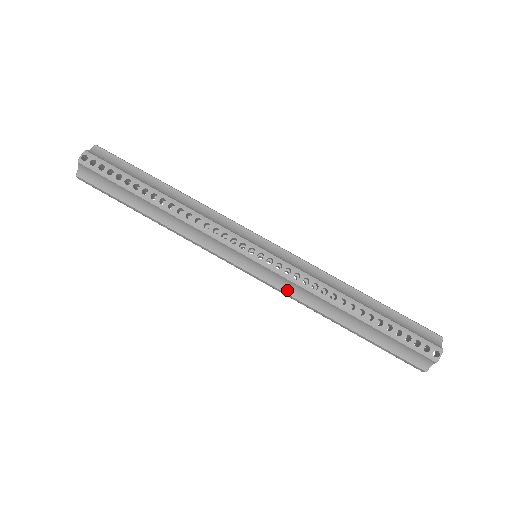
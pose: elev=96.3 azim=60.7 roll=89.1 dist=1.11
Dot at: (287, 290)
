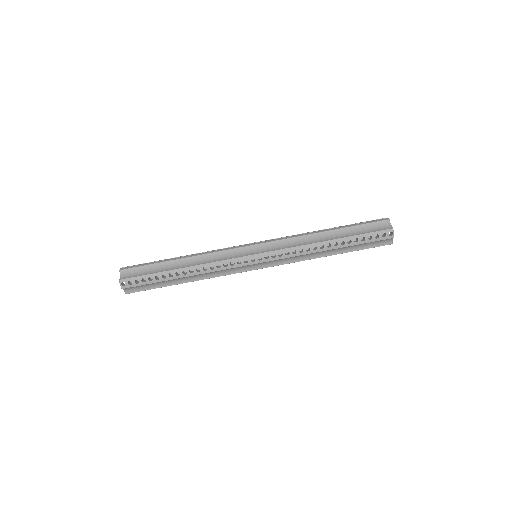
Dot at: (287, 262)
